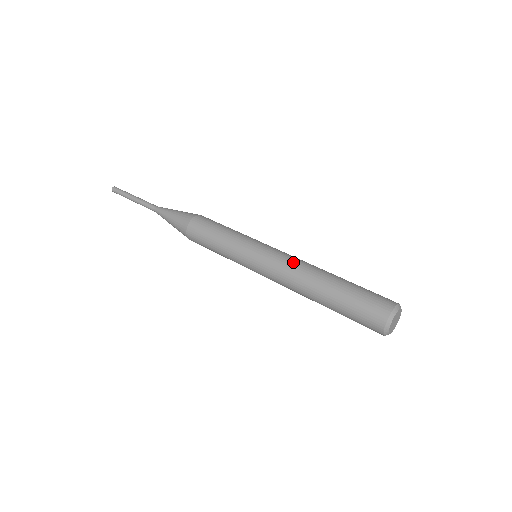
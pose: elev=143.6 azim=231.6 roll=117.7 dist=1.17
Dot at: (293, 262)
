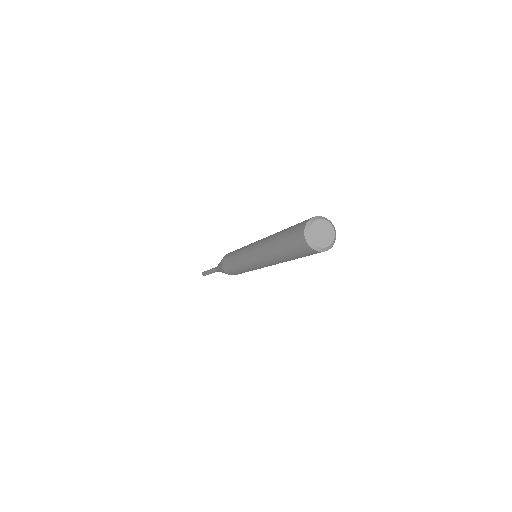
Dot at: occluded
